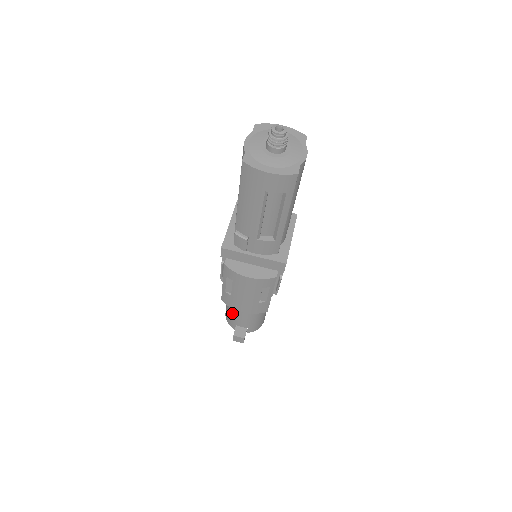
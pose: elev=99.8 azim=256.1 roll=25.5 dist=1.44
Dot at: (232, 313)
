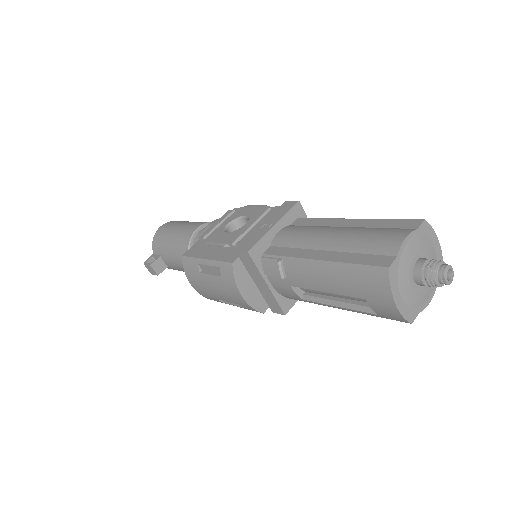
Dot at: (170, 249)
